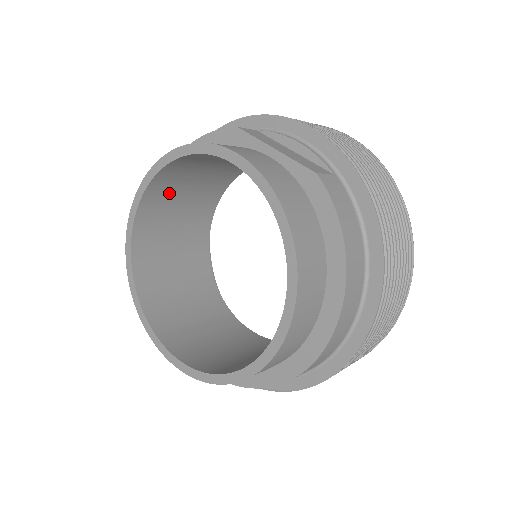
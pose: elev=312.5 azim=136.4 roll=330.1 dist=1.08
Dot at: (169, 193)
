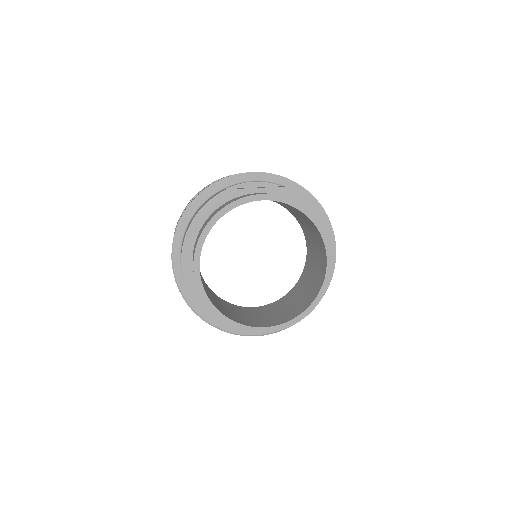
Dot at: occluded
